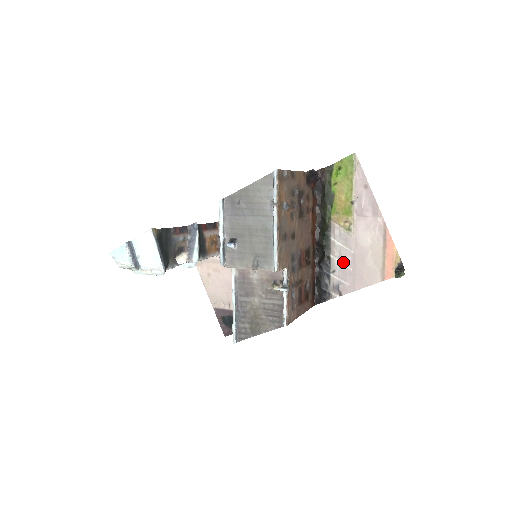
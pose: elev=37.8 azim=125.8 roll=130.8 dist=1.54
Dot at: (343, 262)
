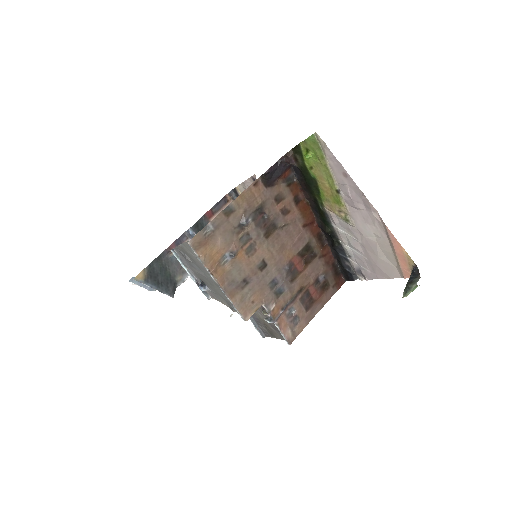
Dot at: (355, 250)
